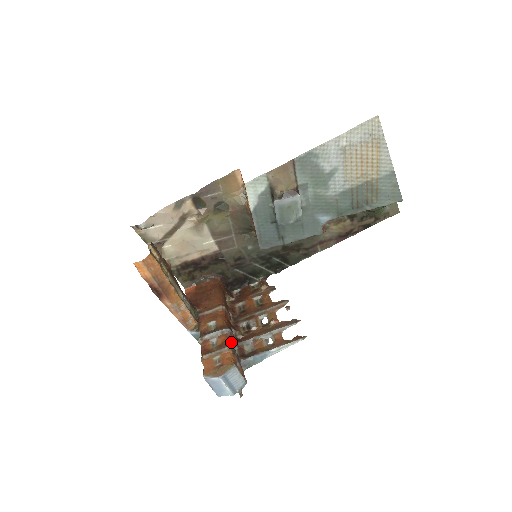
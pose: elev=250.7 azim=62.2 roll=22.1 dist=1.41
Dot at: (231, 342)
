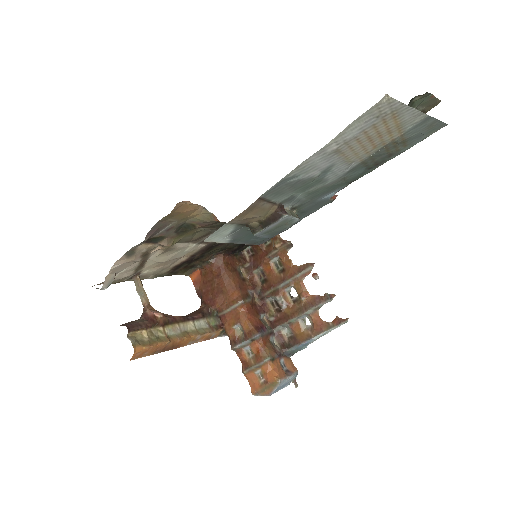
Dot at: (266, 345)
